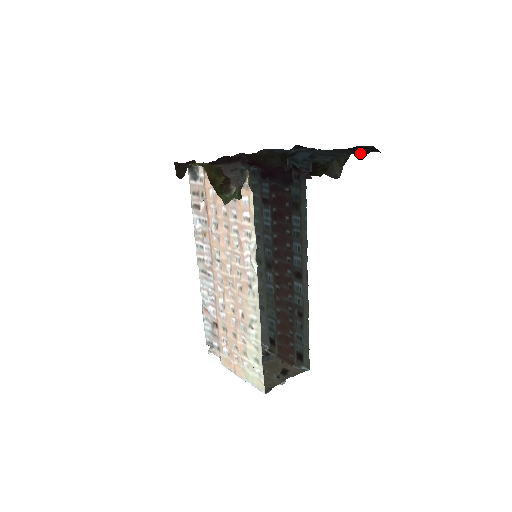
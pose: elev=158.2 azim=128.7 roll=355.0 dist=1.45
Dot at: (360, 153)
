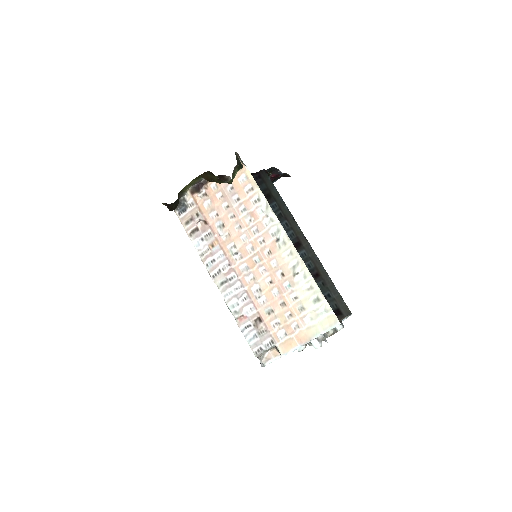
Dot at: occluded
